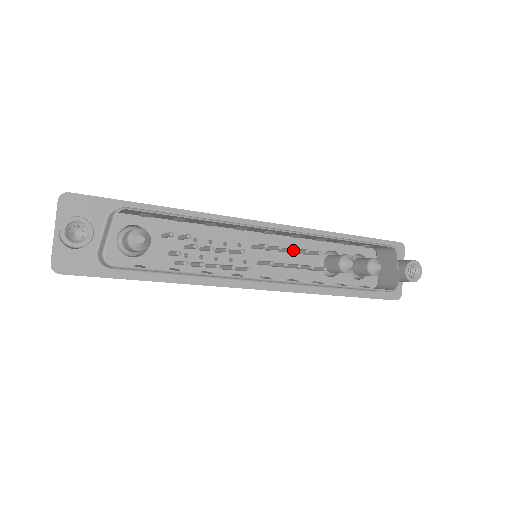
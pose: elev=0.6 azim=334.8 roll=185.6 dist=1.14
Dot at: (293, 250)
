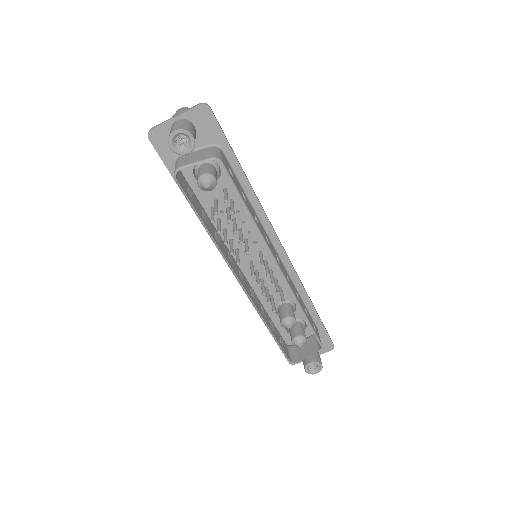
Dot at: (273, 284)
